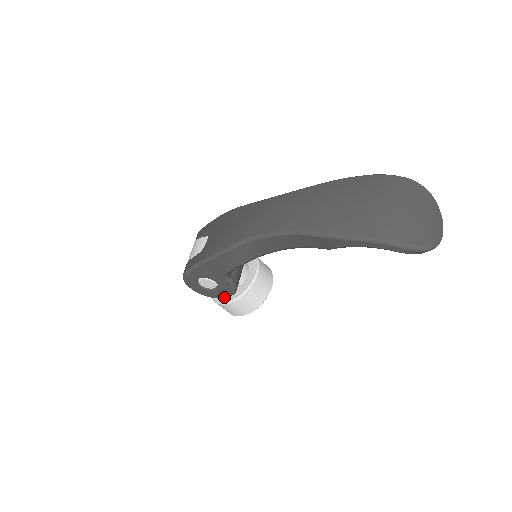
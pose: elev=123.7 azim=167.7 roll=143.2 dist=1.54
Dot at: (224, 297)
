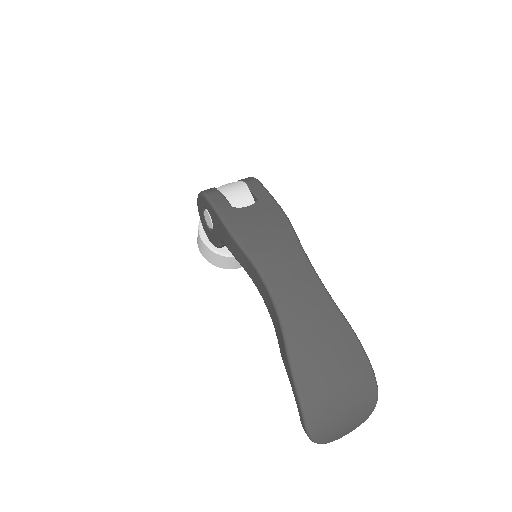
Dot at: (206, 234)
